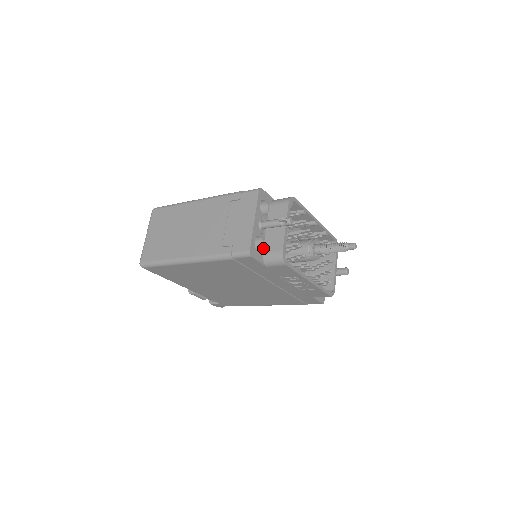
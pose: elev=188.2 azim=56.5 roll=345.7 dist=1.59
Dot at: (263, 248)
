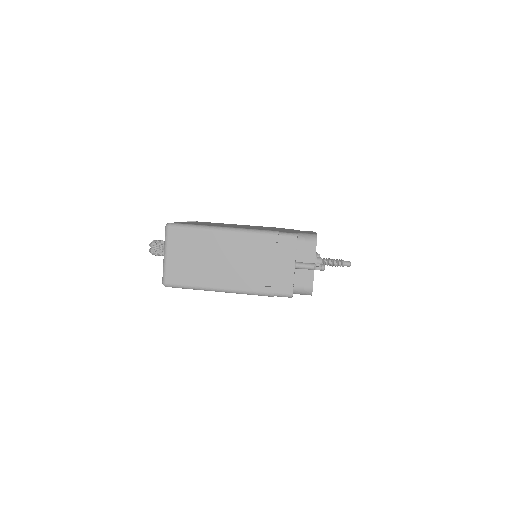
Dot at: (294, 282)
